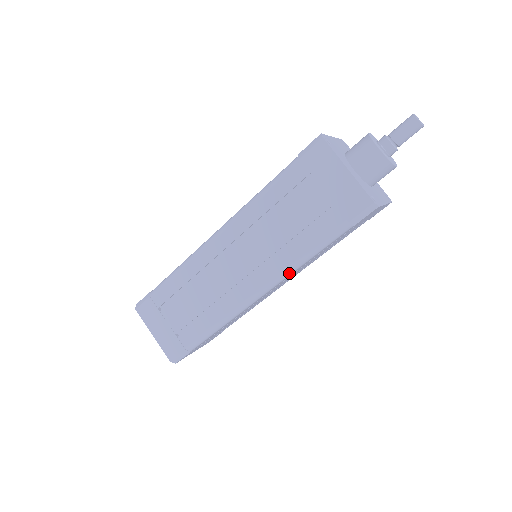
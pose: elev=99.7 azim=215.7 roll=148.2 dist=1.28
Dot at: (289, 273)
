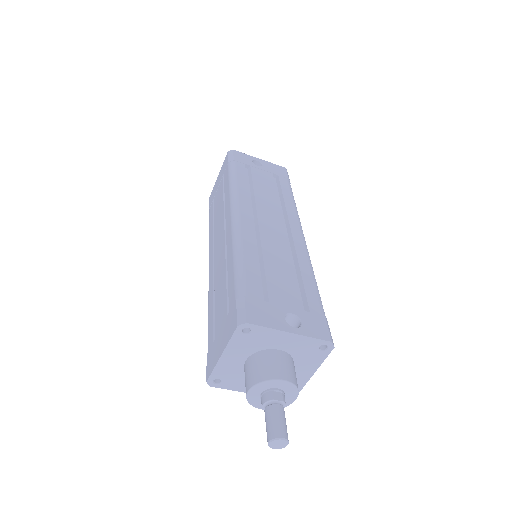
Dot at: occluded
